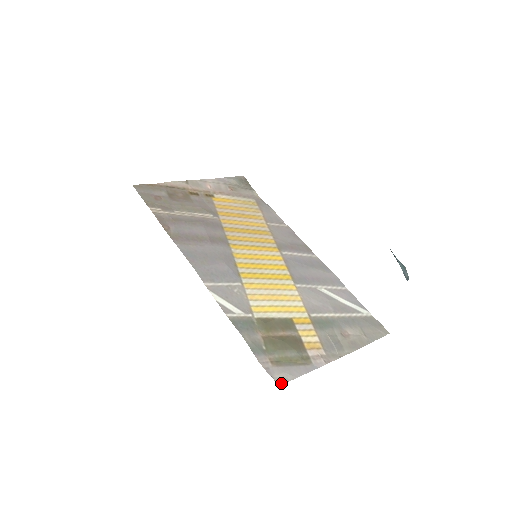
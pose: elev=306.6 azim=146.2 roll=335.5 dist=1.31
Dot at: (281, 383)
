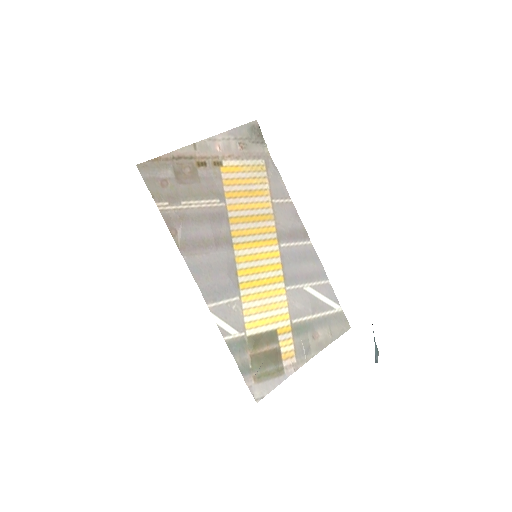
Dot at: (259, 400)
